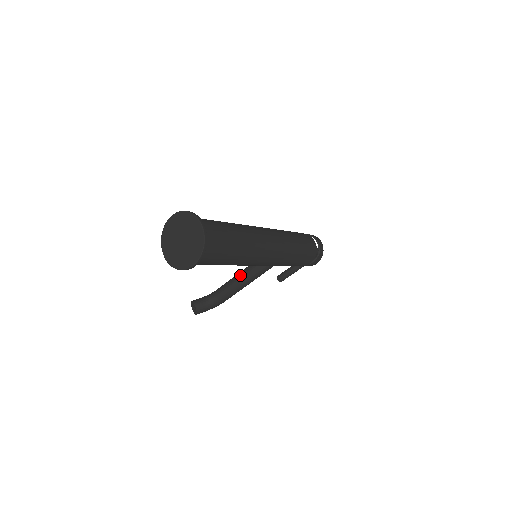
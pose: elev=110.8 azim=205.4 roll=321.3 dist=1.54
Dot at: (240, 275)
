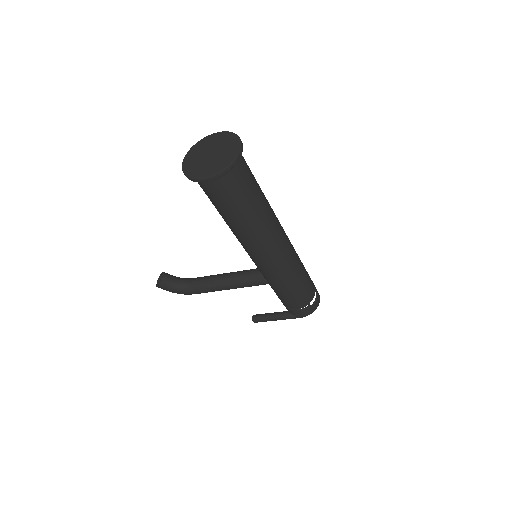
Dot at: (226, 274)
